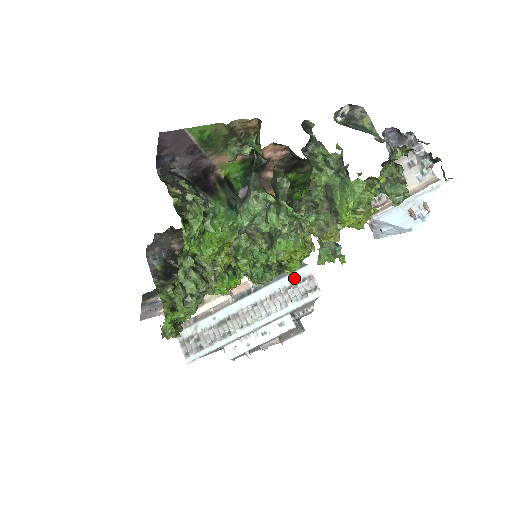
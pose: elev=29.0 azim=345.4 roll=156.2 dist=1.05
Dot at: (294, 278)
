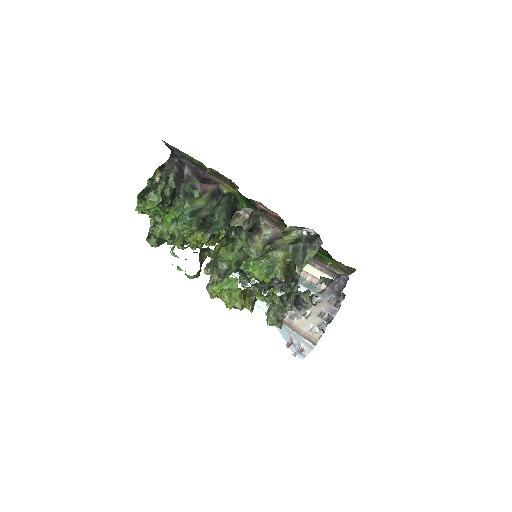
Dot at: occluded
